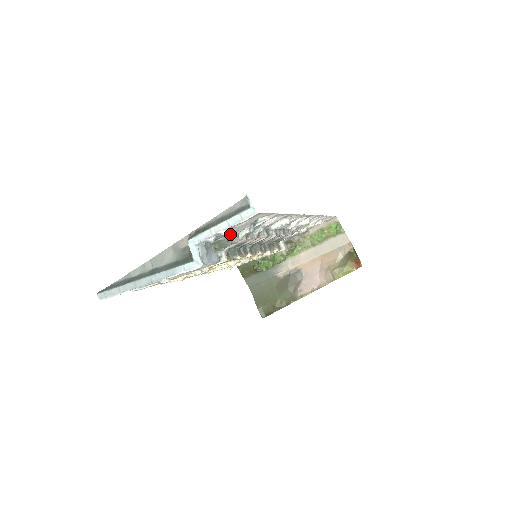
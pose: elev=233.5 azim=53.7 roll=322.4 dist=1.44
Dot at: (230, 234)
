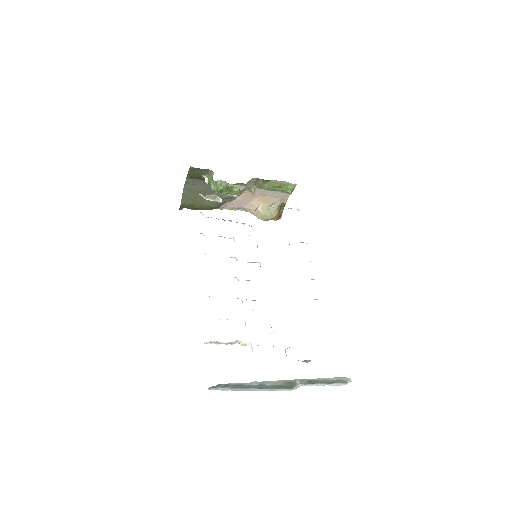
Dot at: occluded
